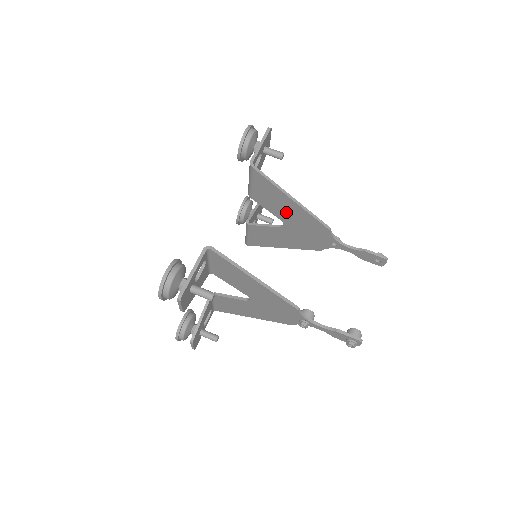
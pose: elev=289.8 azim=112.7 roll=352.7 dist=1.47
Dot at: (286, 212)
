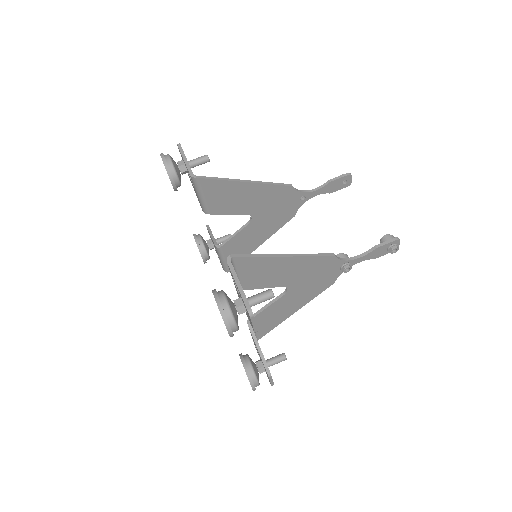
Dot at: (248, 201)
